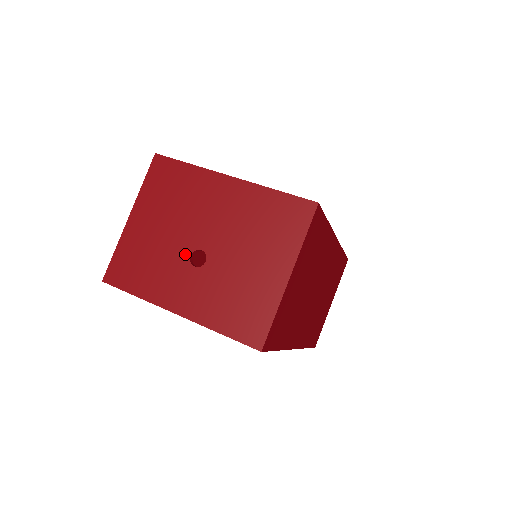
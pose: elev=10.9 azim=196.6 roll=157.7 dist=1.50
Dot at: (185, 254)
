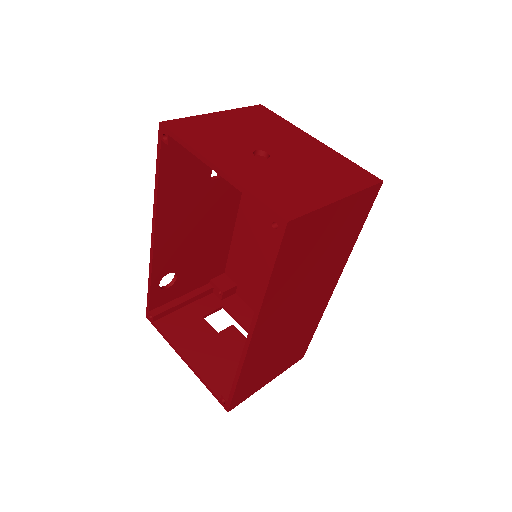
Dot at: (251, 147)
